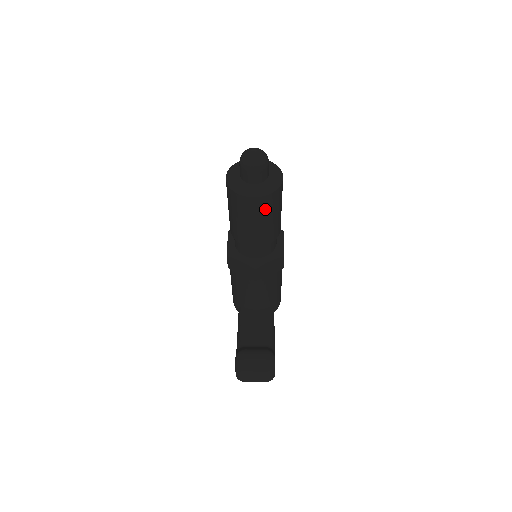
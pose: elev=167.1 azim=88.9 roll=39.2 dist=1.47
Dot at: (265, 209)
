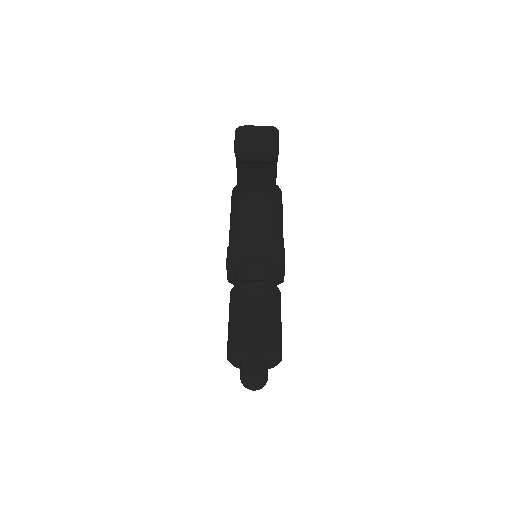
Dot at: occluded
